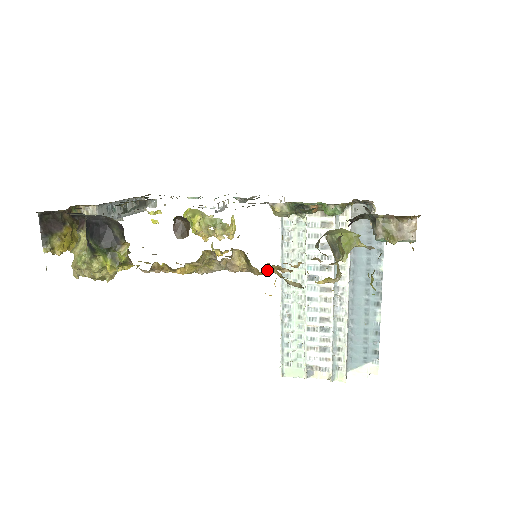
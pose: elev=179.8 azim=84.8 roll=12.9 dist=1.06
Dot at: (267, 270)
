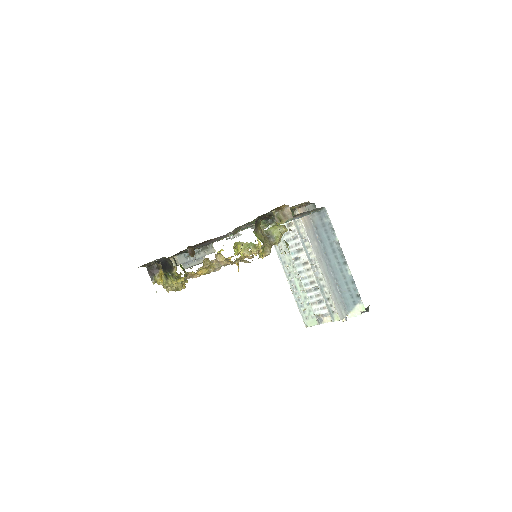
Dot at: (239, 260)
